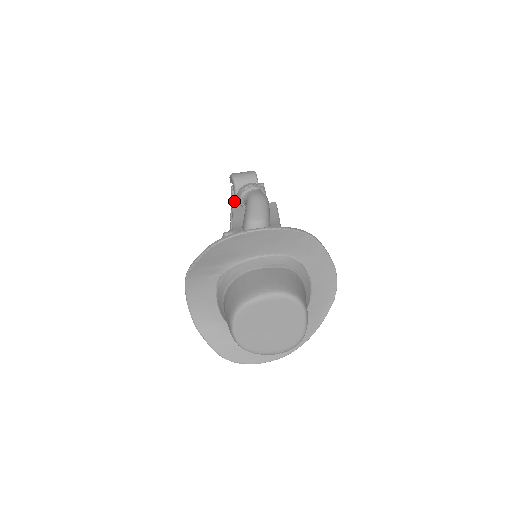
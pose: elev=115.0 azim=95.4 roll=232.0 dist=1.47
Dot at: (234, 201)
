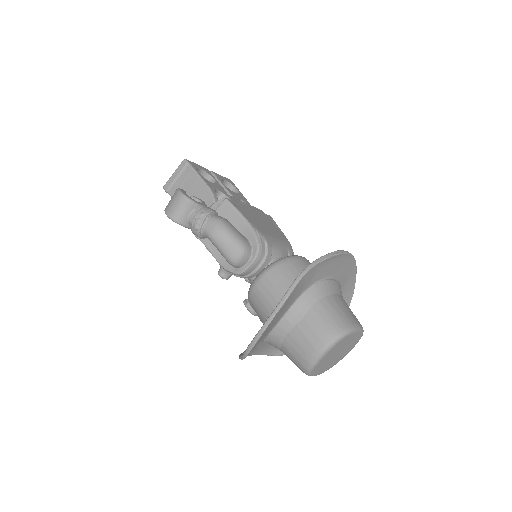
Dot at: occluded
